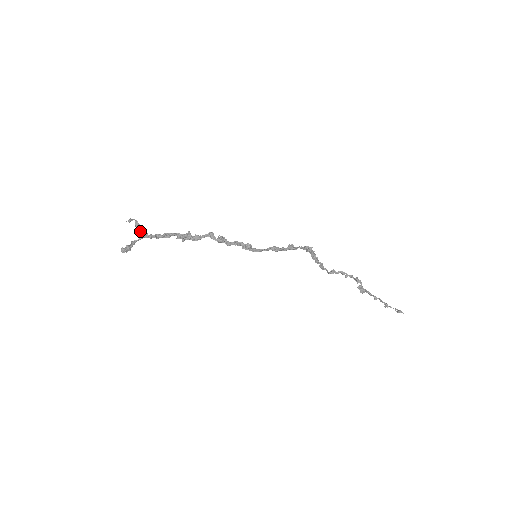
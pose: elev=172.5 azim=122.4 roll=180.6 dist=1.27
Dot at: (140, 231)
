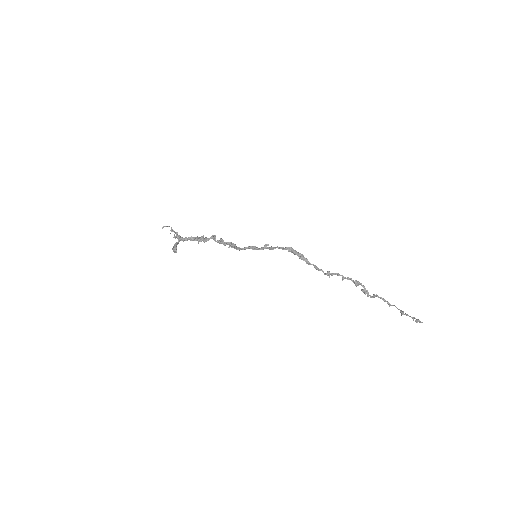
Dot at: (176, 235)
